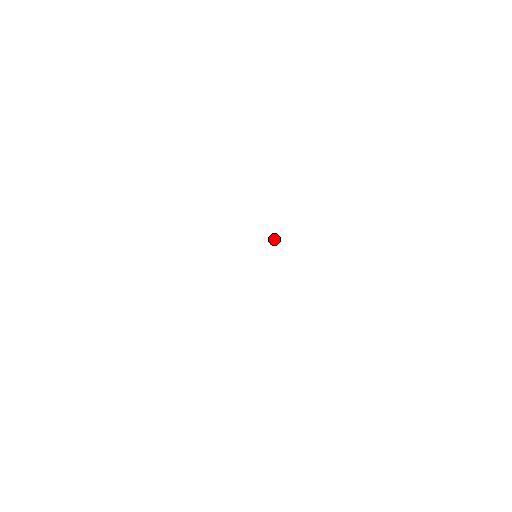
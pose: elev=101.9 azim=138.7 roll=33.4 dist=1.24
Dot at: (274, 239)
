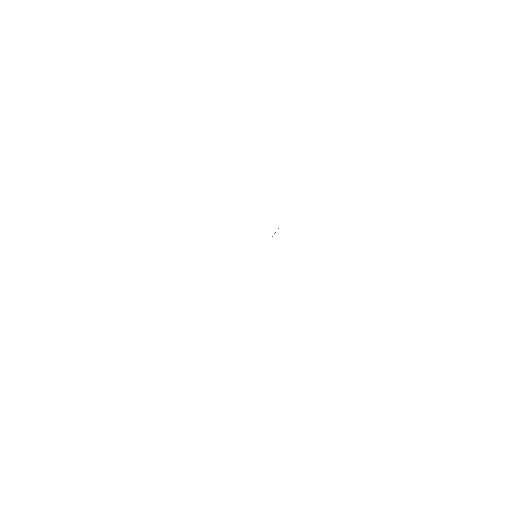
Dot at: occluded
